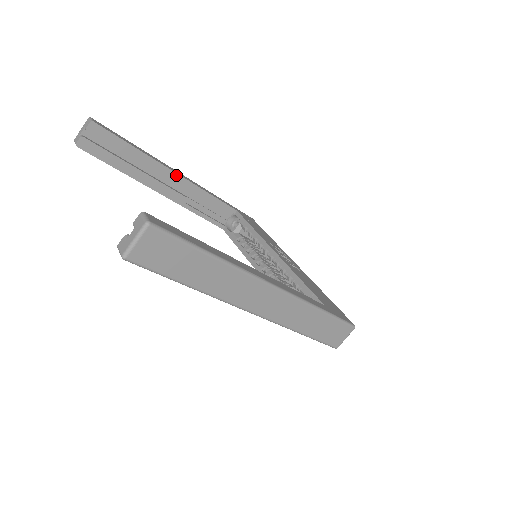
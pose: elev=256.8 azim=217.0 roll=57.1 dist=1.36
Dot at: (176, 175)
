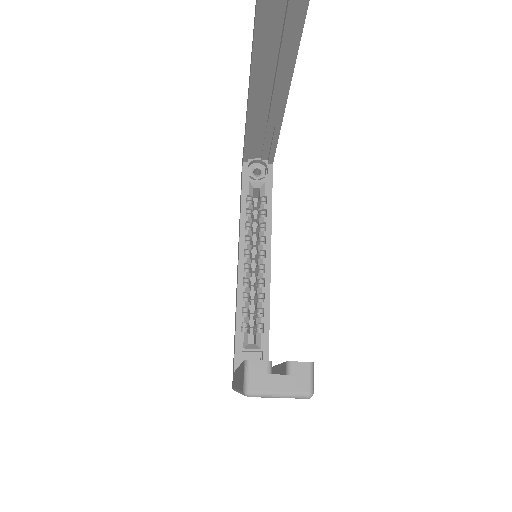
Dot at: (283, 105)
